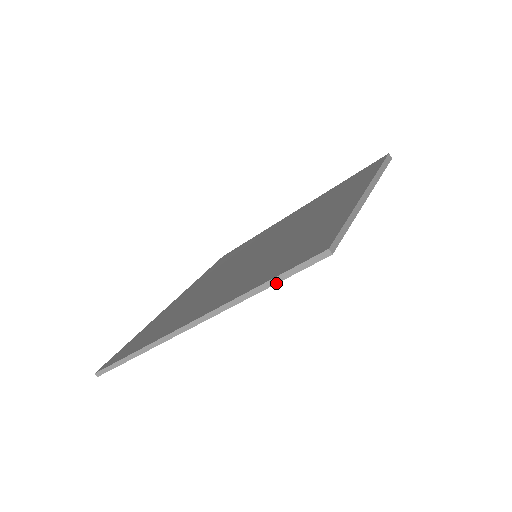
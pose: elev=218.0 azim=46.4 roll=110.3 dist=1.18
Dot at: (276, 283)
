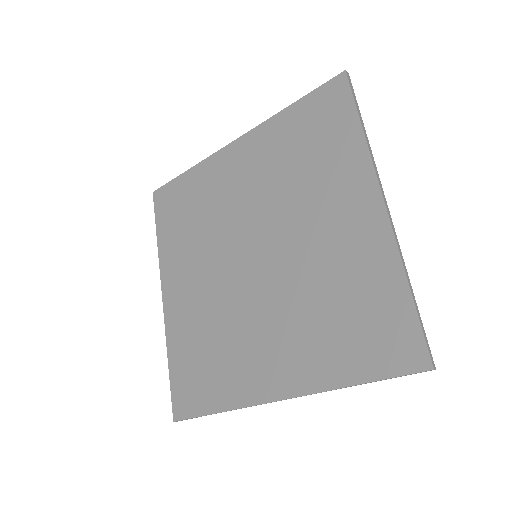
Dot at: occluded
